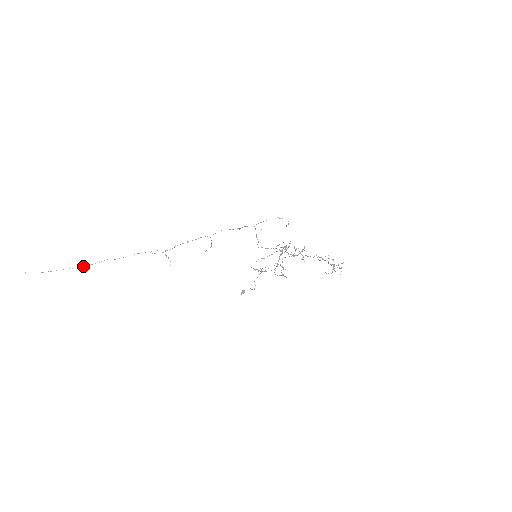
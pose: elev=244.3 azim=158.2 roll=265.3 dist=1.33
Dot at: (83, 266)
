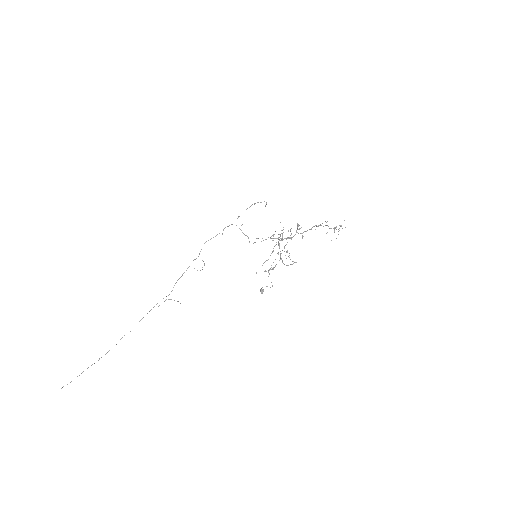
Dot at: occluded
